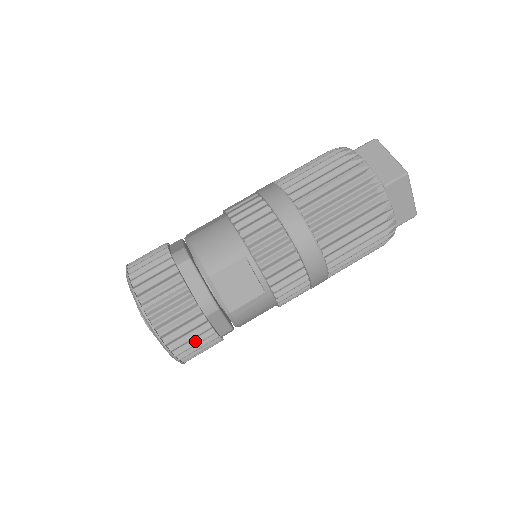
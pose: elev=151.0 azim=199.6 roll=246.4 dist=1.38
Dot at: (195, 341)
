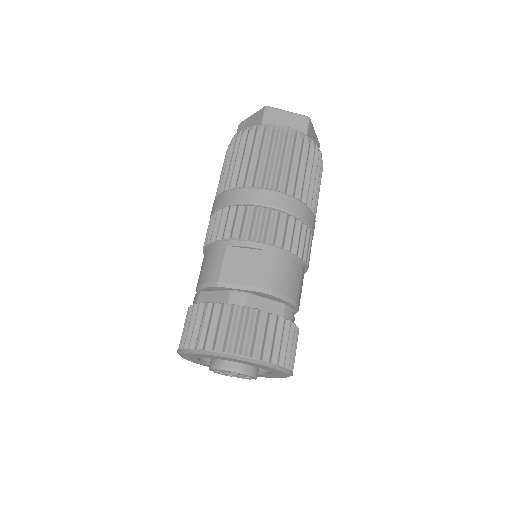
Dot at: (260, 333)
